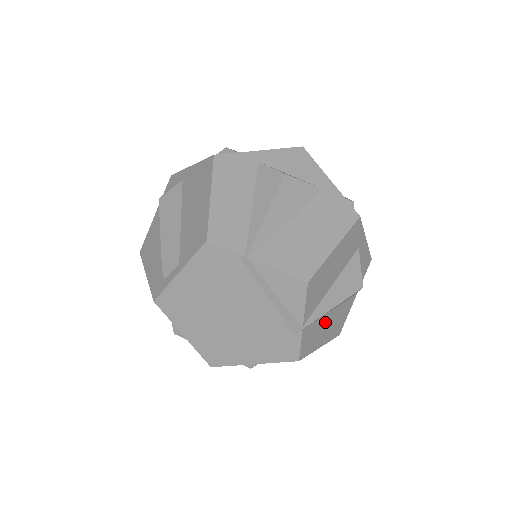
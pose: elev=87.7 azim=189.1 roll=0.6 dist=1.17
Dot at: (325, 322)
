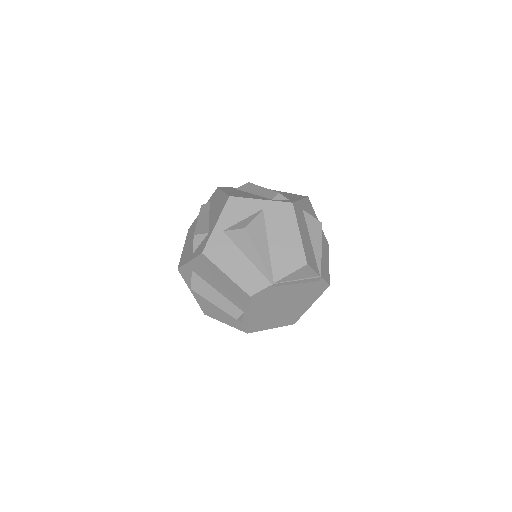
Dot at: (322, 255)
